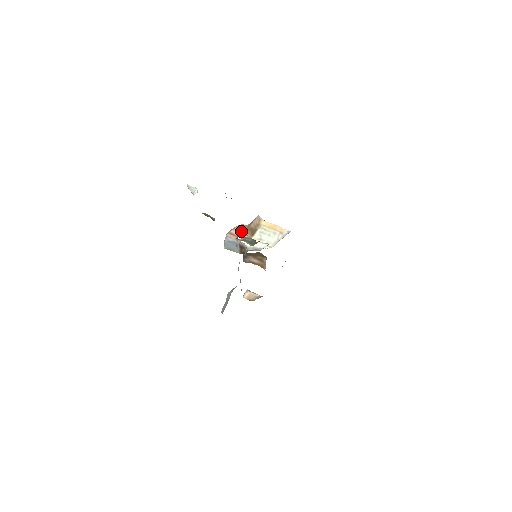
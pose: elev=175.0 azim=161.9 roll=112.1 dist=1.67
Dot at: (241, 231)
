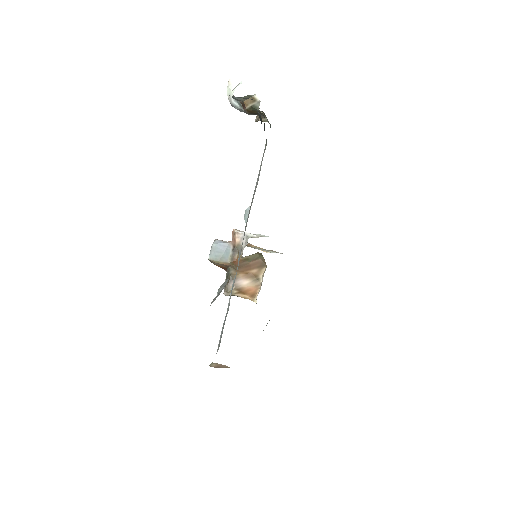
Dot at: occluded
